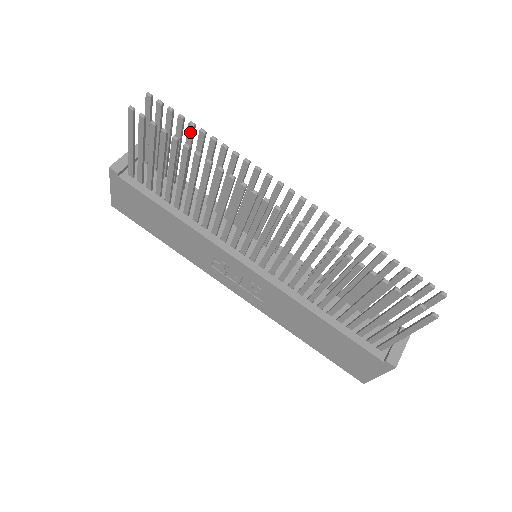
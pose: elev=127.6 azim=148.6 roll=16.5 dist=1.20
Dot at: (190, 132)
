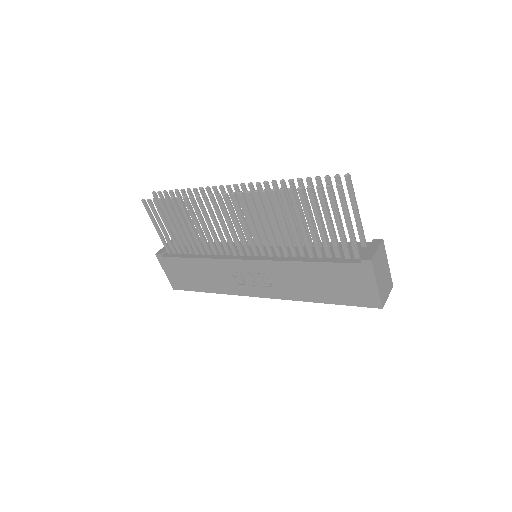
Dot at: occluded
